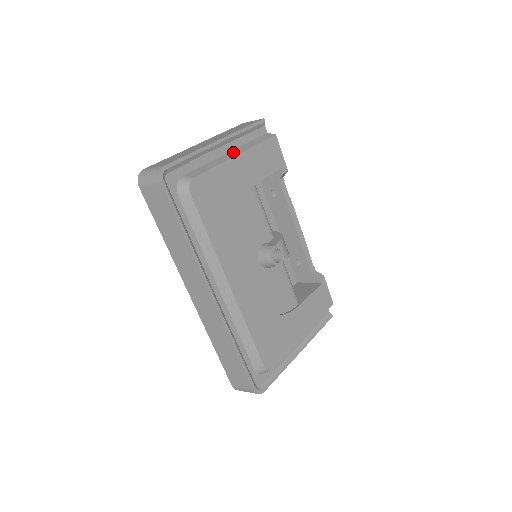
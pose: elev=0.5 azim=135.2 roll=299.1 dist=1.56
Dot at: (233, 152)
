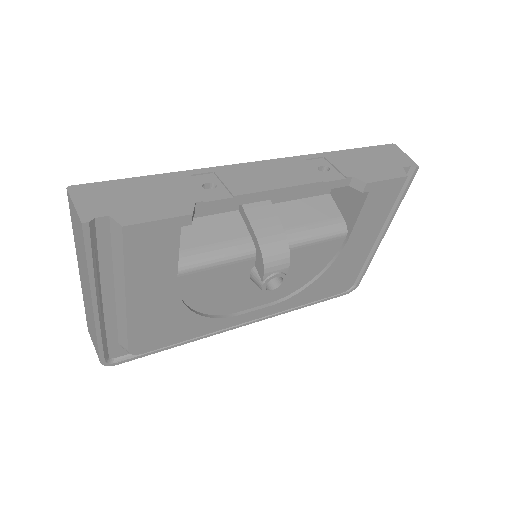
Dot at: (118, 291)
